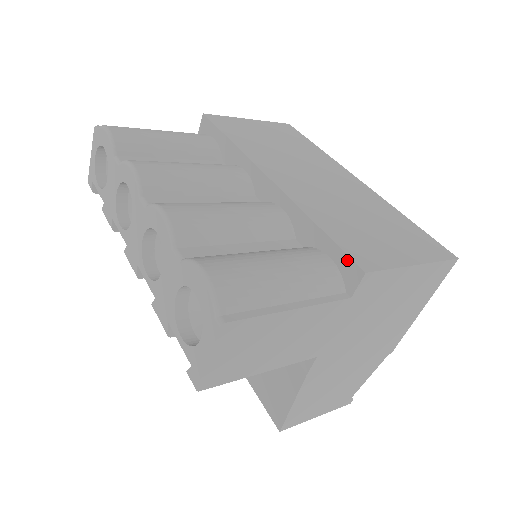
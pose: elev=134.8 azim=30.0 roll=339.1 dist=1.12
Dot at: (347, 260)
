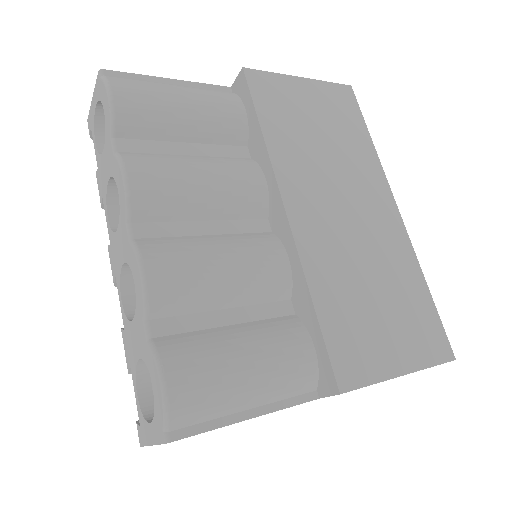
Dot at: (329, 367)
